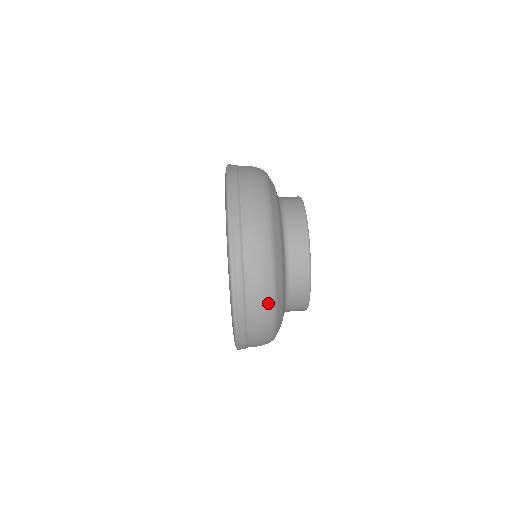
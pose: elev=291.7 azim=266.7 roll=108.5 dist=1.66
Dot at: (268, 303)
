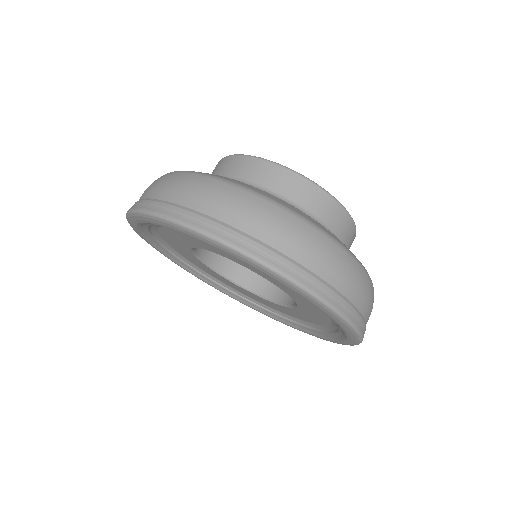
Dot at: (253, 201)
